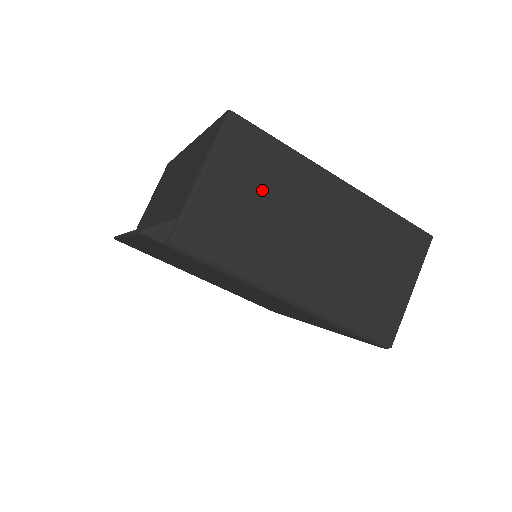
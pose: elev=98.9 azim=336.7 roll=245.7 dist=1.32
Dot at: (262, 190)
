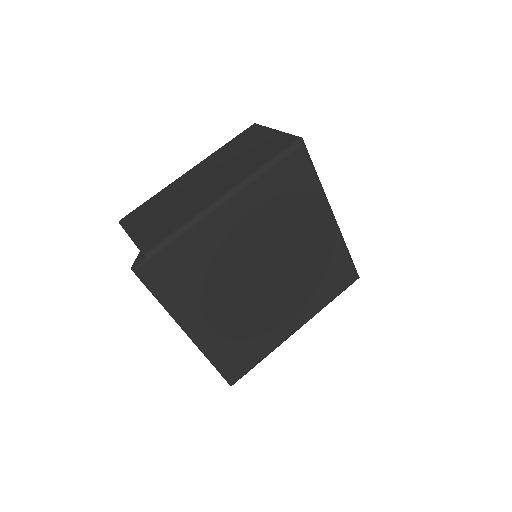
Dot at: (161, 208)
